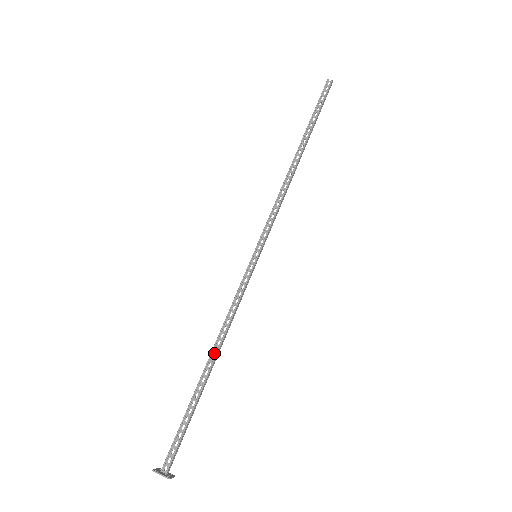
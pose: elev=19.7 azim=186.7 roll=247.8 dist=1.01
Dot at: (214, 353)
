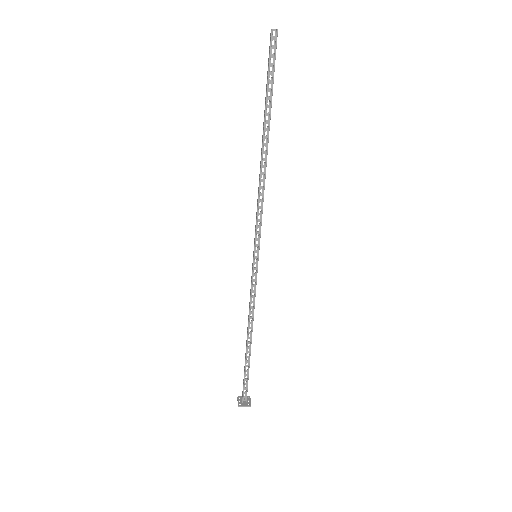
Dot at: (249, 333)
